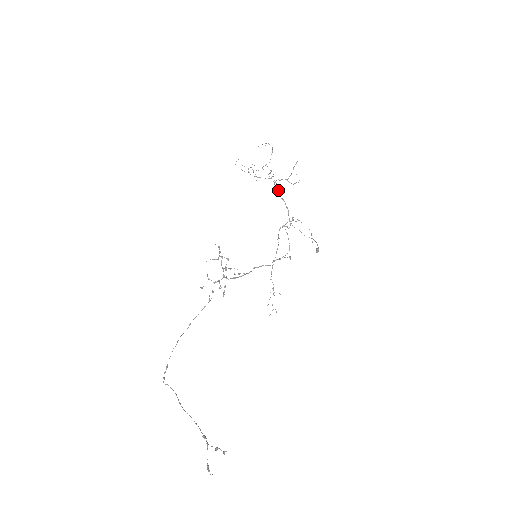
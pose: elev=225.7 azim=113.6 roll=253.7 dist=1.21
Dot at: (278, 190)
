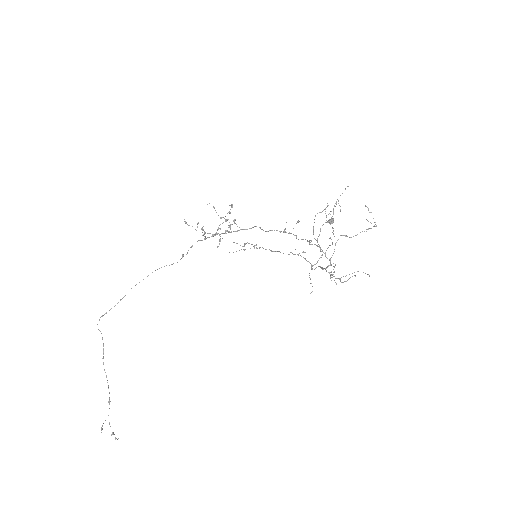
Dot at: (325, 269)
